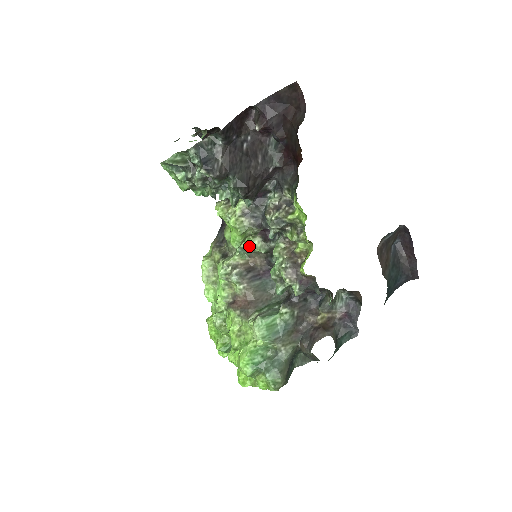
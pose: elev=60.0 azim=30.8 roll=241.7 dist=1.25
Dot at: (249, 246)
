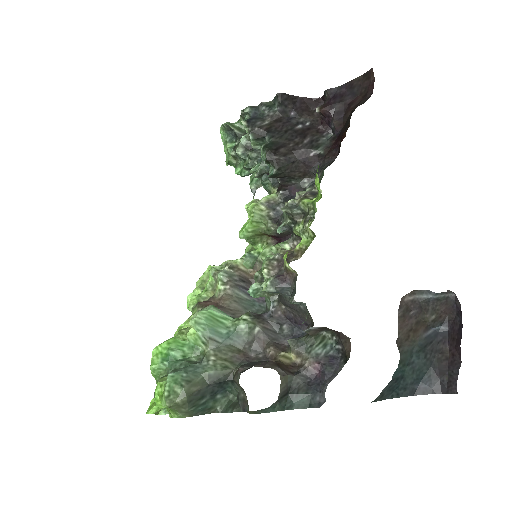
Dot at: occluded
